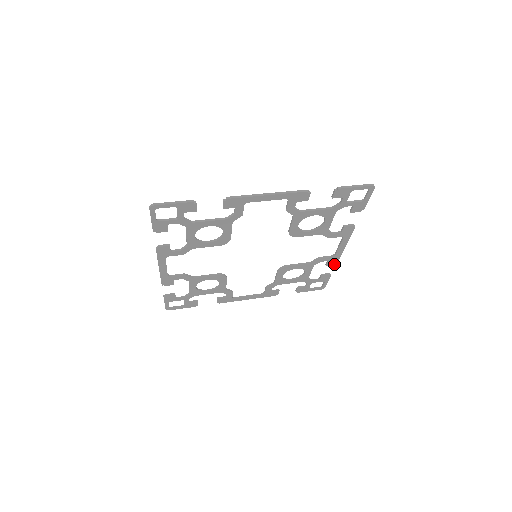
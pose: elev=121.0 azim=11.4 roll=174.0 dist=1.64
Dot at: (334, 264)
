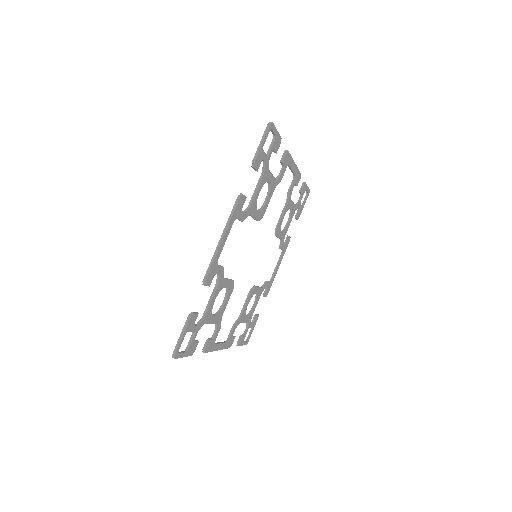
Dot at: (266, 296)
